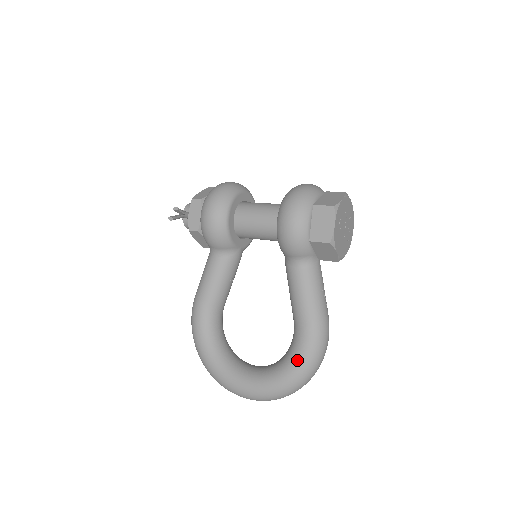
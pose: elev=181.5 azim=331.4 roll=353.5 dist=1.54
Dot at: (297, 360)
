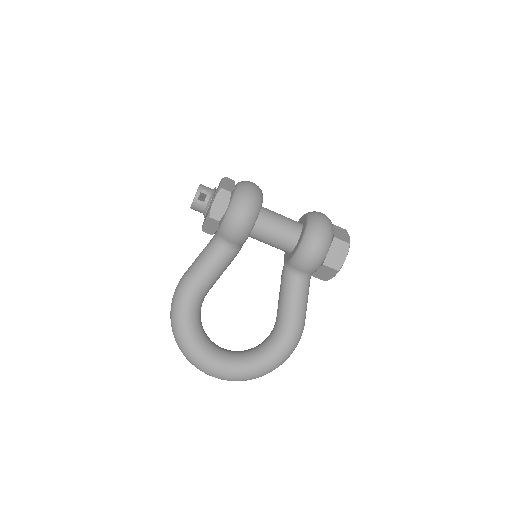
Dot at: (279, 353)
